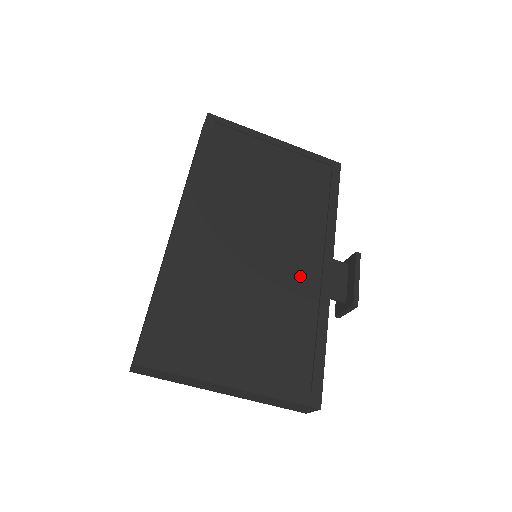
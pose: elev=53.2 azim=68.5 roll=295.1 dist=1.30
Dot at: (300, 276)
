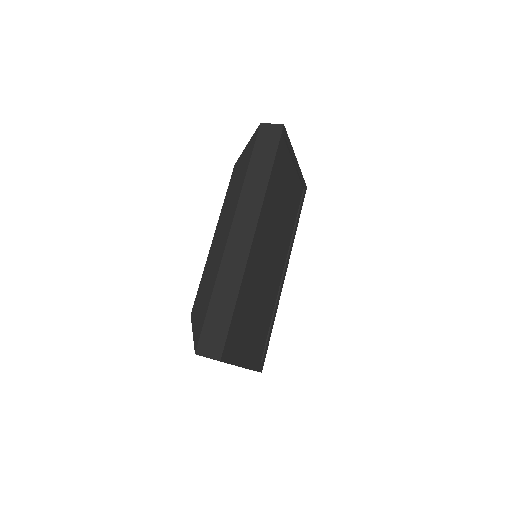
Dot at: (276, 282)
